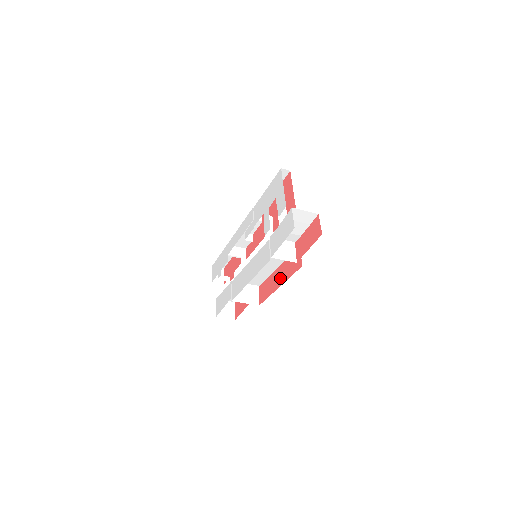
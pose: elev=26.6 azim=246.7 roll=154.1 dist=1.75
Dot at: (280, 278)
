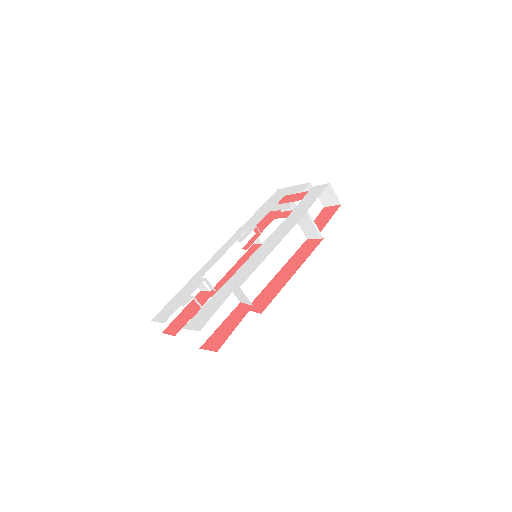
Dot at: (290, 270)
